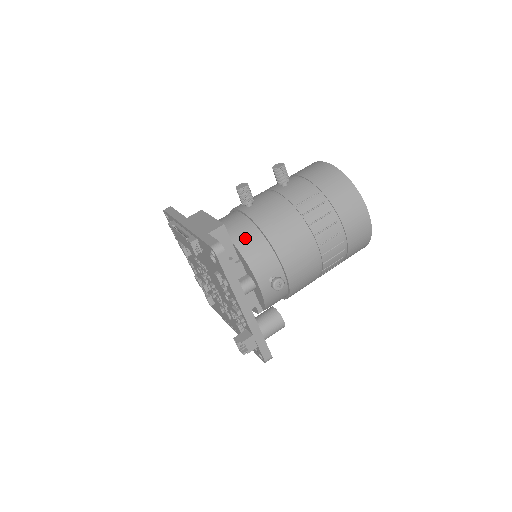
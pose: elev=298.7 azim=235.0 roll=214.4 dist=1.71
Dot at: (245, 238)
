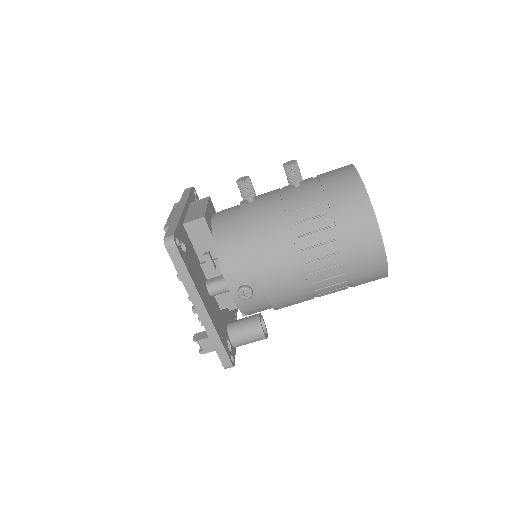
Dot at: (226, 235)
